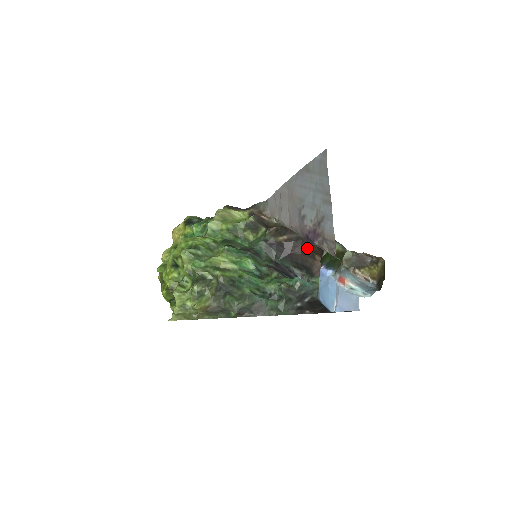
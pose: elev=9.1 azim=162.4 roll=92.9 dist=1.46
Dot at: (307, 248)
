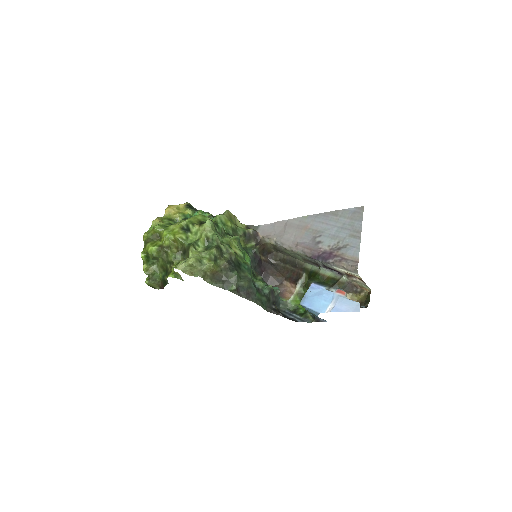
Dot at: (279, 273)
